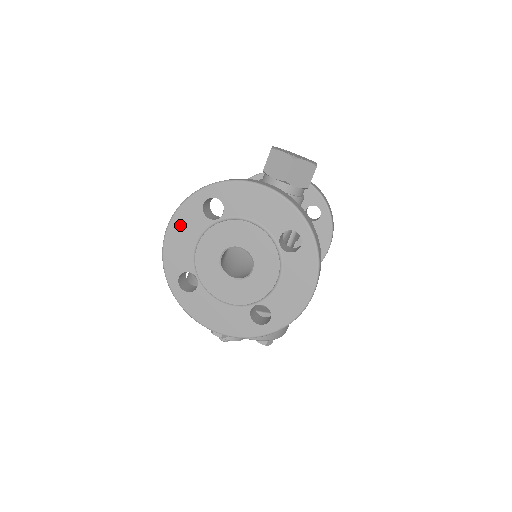
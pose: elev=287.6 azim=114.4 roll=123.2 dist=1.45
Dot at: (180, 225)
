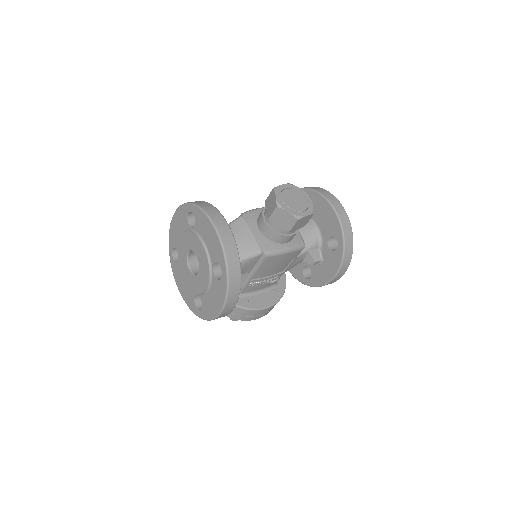
Dot at: (178, 218)
